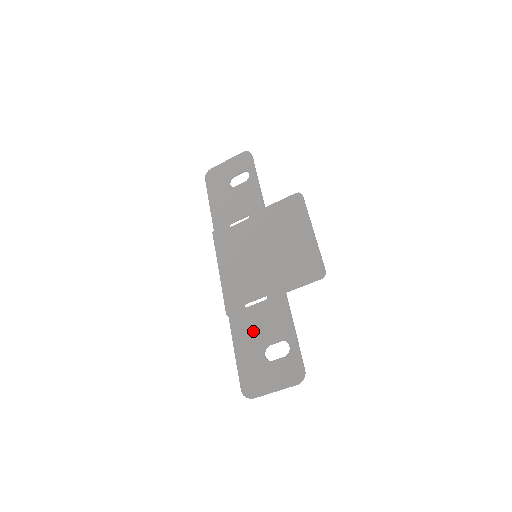
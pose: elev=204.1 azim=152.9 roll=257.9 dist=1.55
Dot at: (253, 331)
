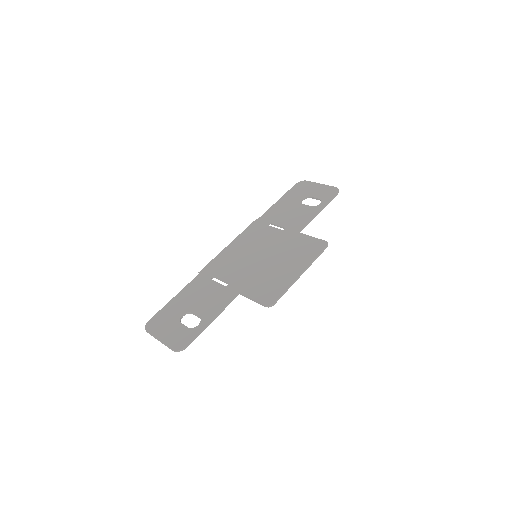
Dot at: (196, 296)
